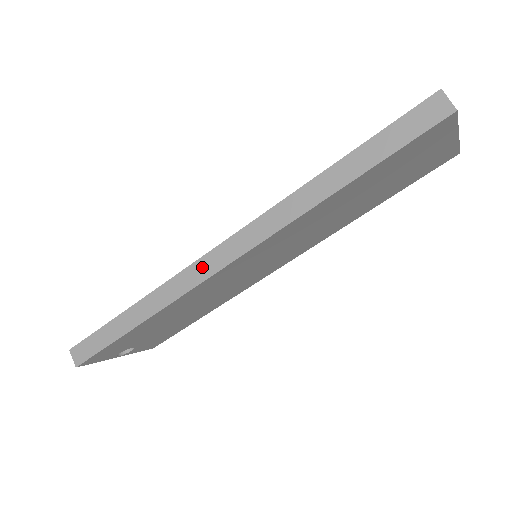
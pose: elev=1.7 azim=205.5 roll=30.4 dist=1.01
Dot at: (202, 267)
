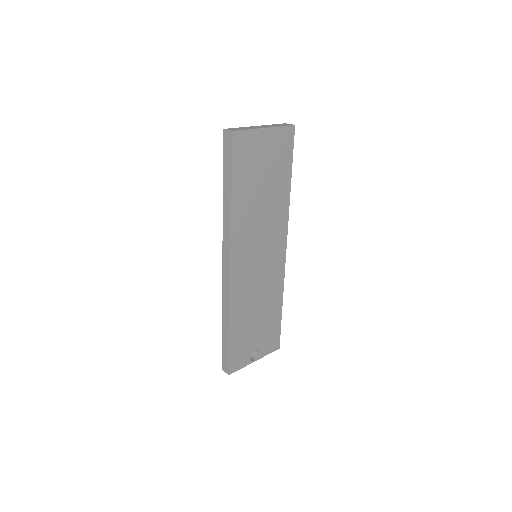
Dot at: (225, 280)
